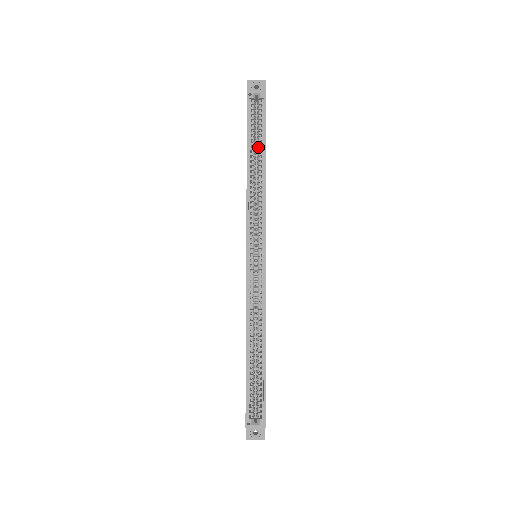
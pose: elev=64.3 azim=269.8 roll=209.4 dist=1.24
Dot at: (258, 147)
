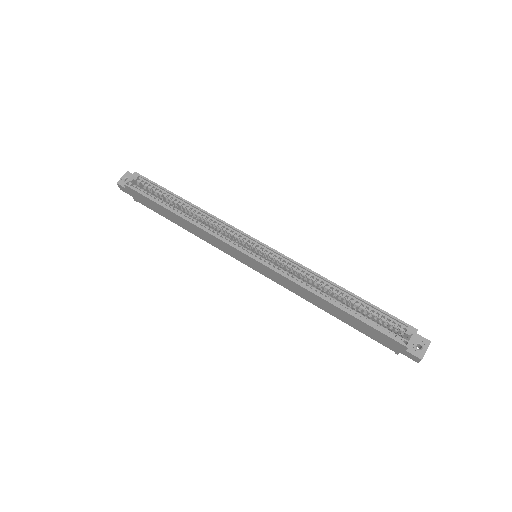
Dot at: (171, 201)
